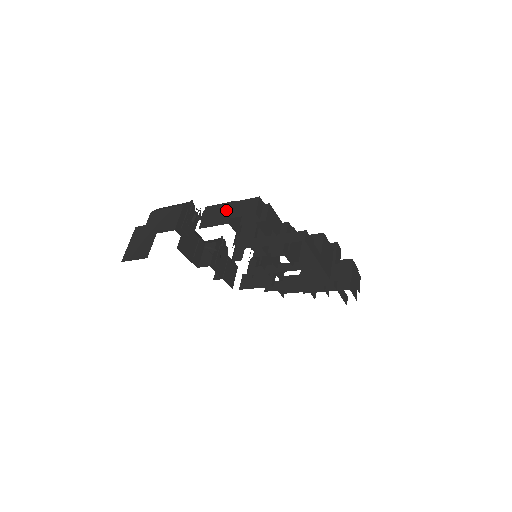
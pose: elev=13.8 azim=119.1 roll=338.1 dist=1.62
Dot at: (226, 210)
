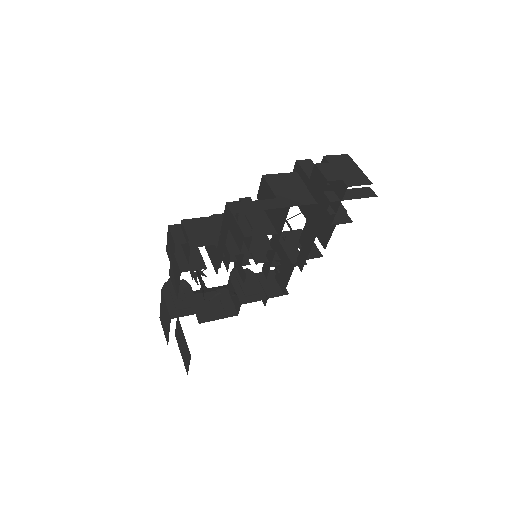
Dot at: (174, 262)
